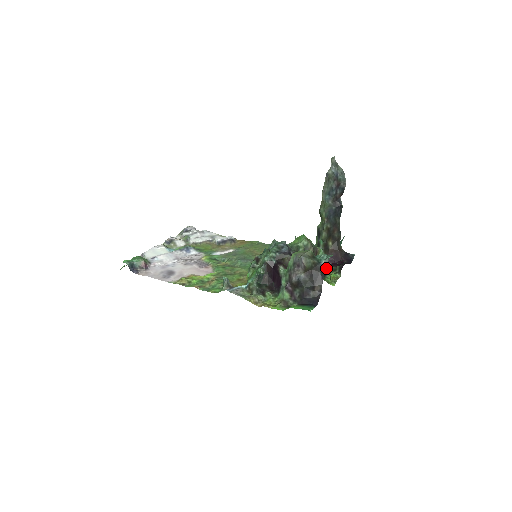
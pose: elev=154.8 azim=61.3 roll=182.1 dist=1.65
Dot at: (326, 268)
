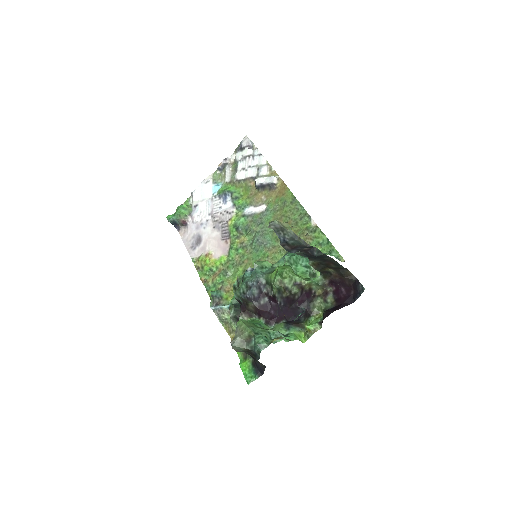
Dot at: (318, 302)
